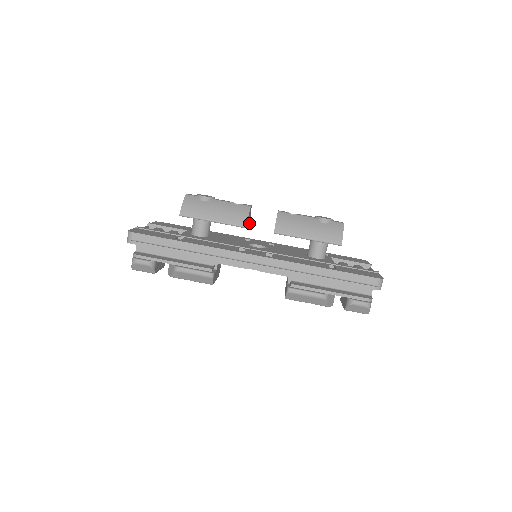
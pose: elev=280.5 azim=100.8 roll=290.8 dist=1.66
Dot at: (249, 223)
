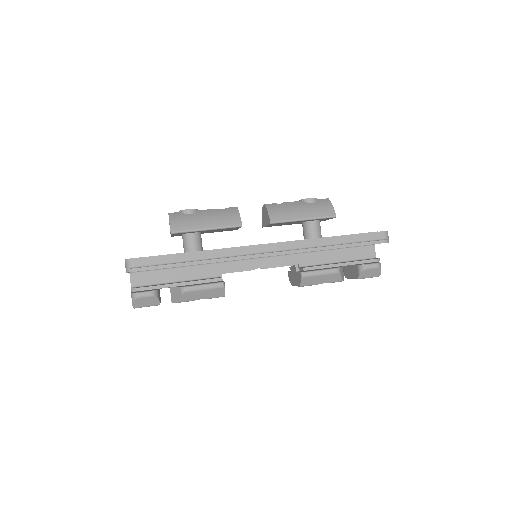
Dot at: occluded
